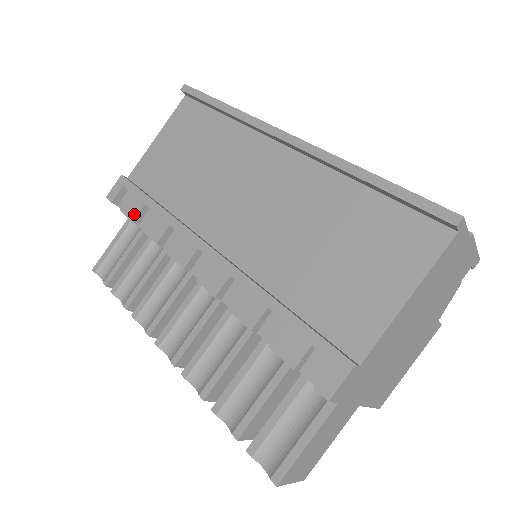
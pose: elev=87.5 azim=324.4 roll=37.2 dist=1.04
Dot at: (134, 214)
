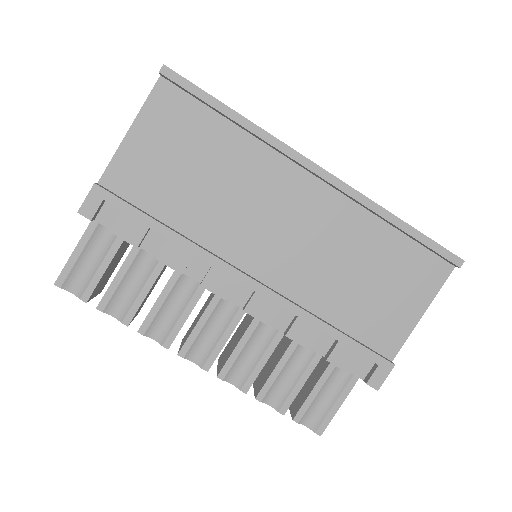
Dot at: (136, 239)
